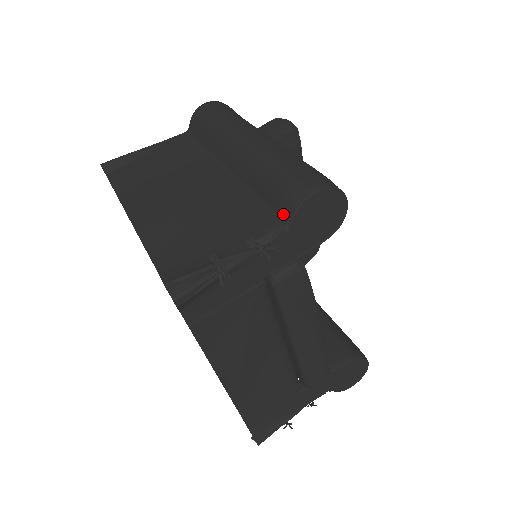
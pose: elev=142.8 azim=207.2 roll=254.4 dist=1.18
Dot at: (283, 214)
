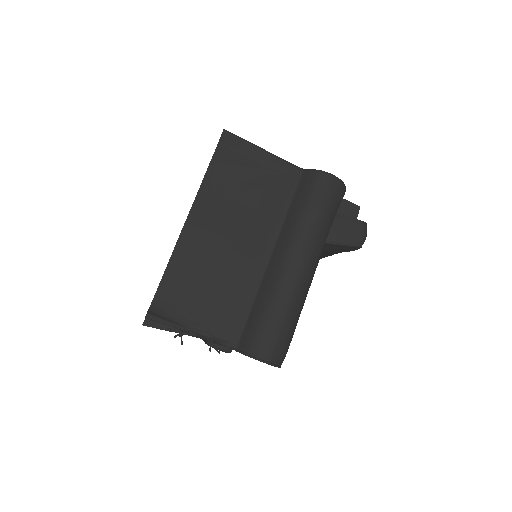
Dot at: (242, 342)
